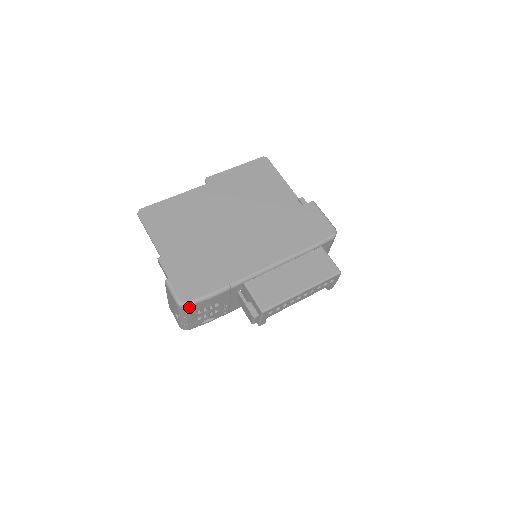
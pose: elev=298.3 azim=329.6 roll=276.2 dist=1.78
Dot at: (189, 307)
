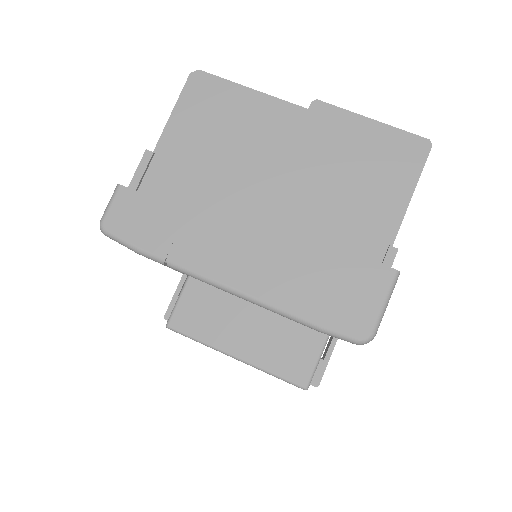
Dot at: (110, 237)
